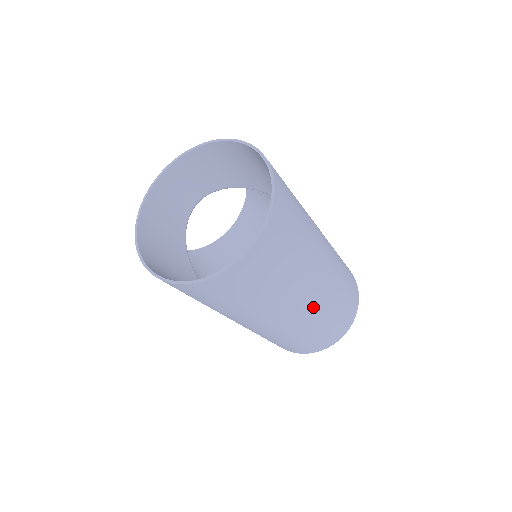
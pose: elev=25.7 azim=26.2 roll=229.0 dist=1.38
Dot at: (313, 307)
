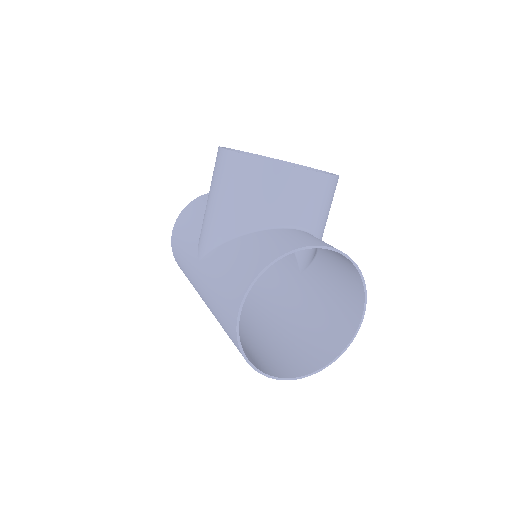
Dot at: occluded
